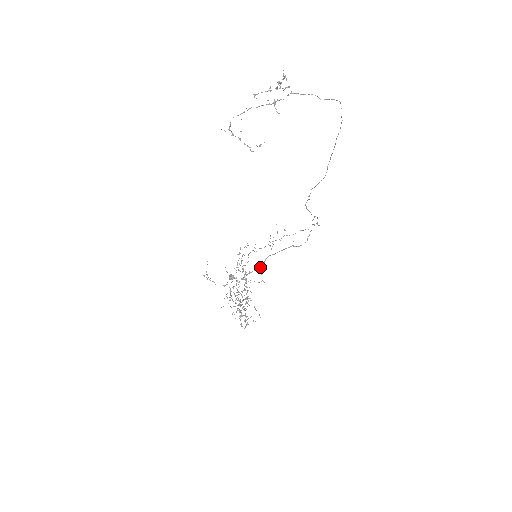
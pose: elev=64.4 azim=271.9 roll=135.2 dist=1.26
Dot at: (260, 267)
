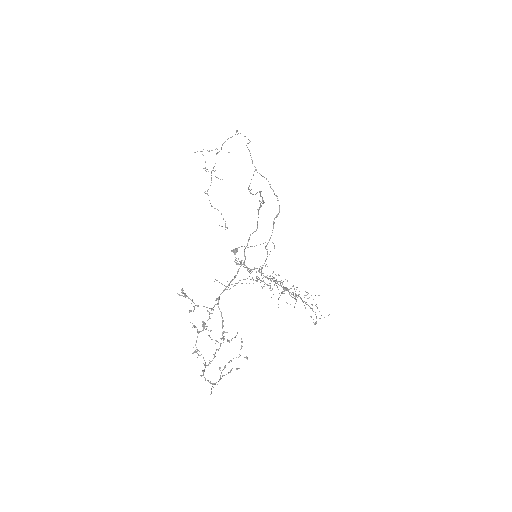
Dot at: occluded
